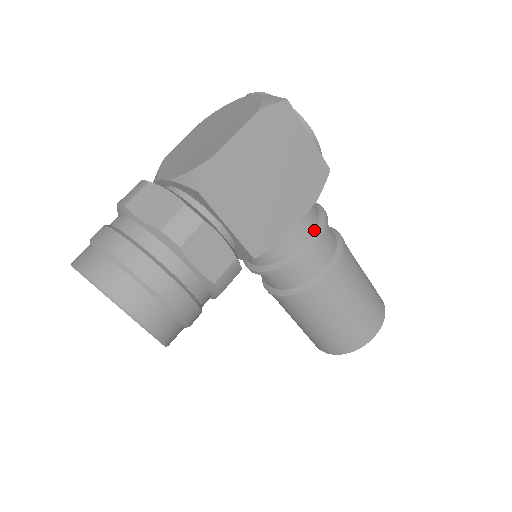
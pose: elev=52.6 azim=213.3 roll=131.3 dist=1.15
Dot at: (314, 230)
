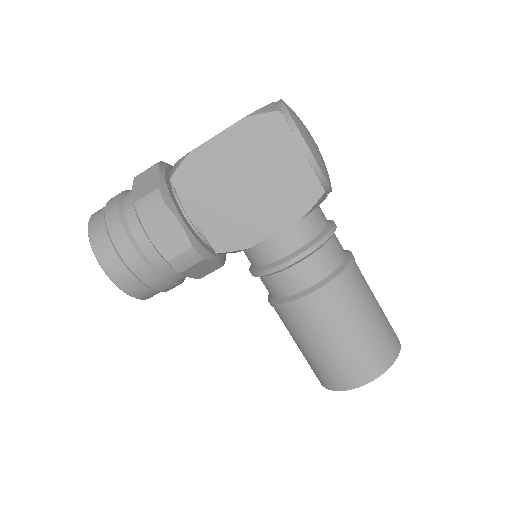
Dot at: (298, 248)
